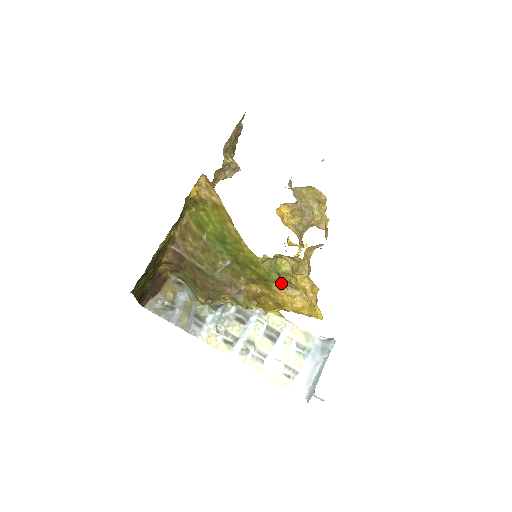
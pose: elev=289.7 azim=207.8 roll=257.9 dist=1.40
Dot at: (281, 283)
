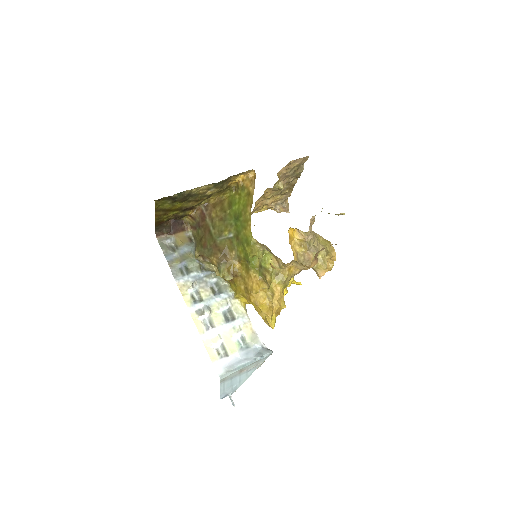
Dot at: (258, 272)
